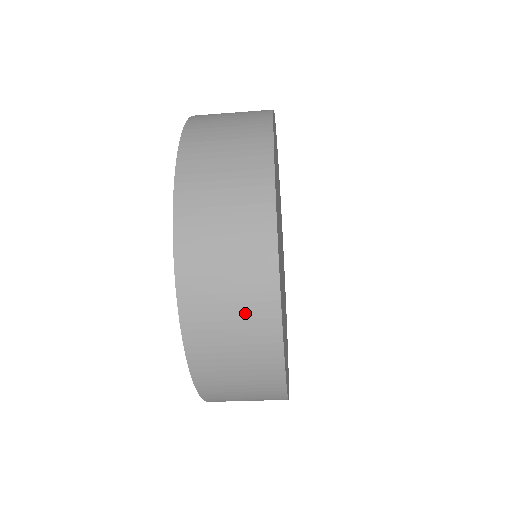
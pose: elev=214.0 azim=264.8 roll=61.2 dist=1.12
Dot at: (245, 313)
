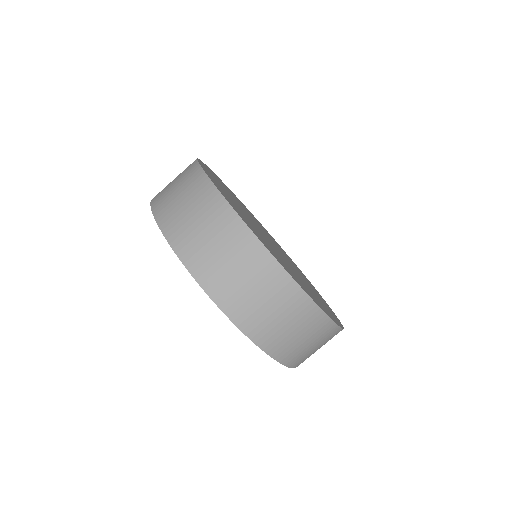
Dot at: (279, 302)
